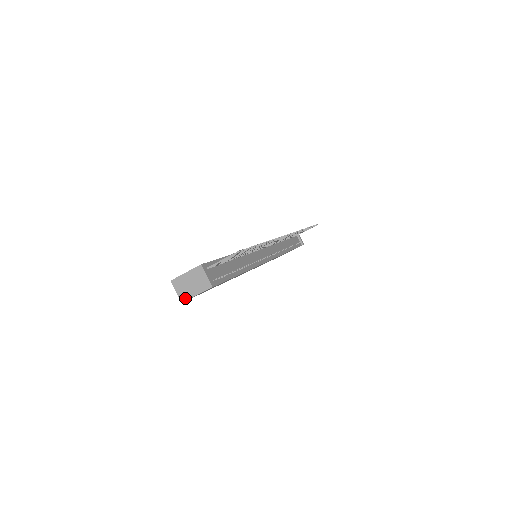
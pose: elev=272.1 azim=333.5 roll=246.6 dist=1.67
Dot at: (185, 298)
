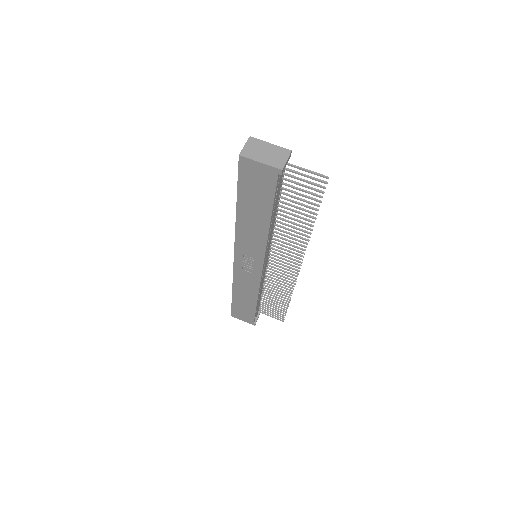
Dot at: (247, 155)
